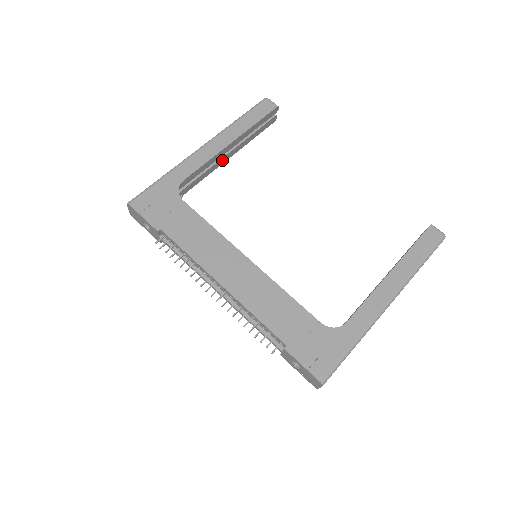
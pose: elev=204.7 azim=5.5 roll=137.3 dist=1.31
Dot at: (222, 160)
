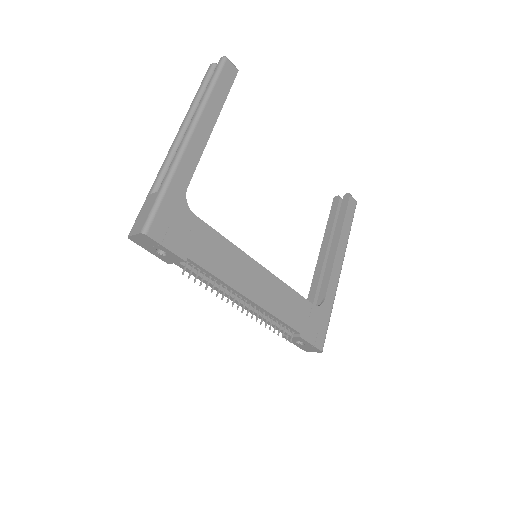
Dot at: occluded
